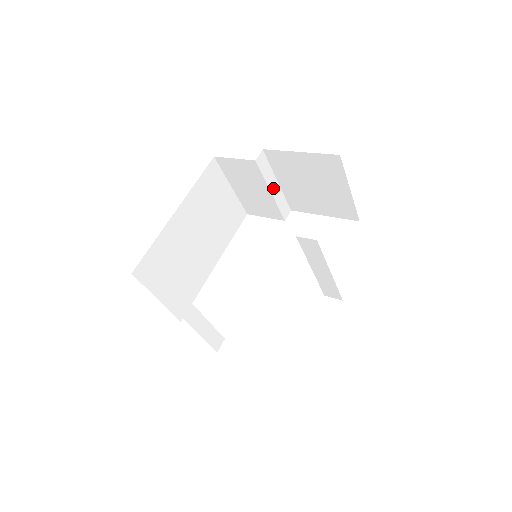
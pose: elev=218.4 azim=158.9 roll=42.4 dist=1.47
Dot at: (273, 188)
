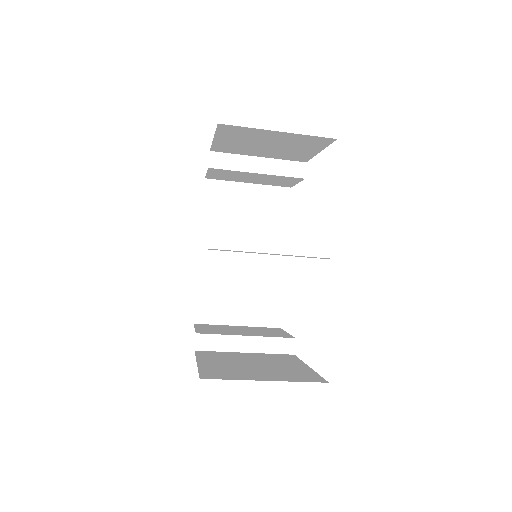
Dot at: (257, 167)
